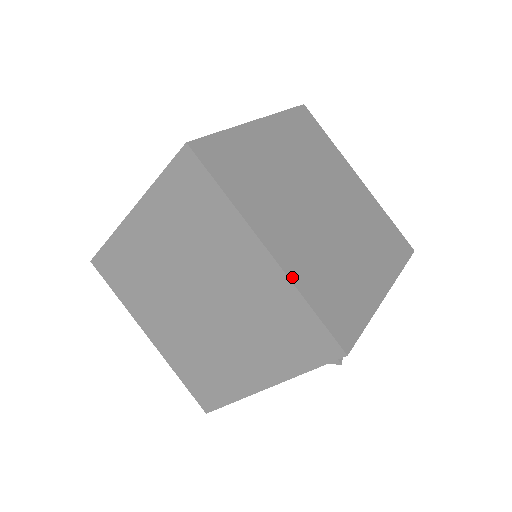
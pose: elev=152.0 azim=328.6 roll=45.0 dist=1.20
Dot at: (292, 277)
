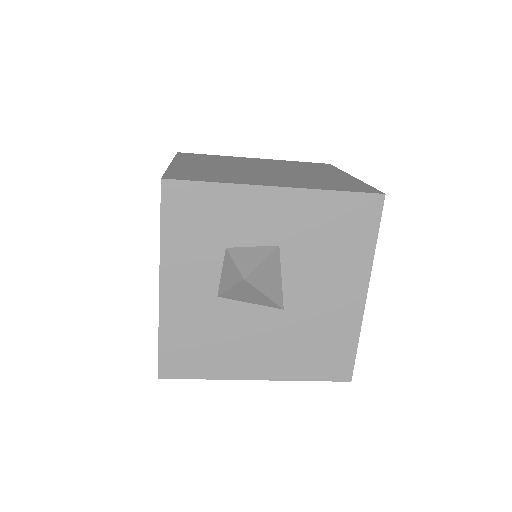
Dot at: (172, 167)
